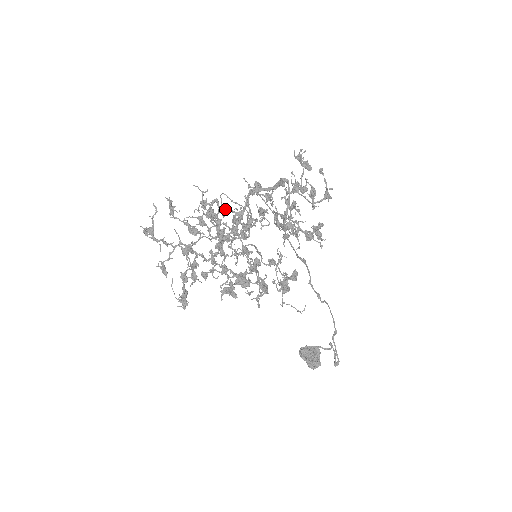
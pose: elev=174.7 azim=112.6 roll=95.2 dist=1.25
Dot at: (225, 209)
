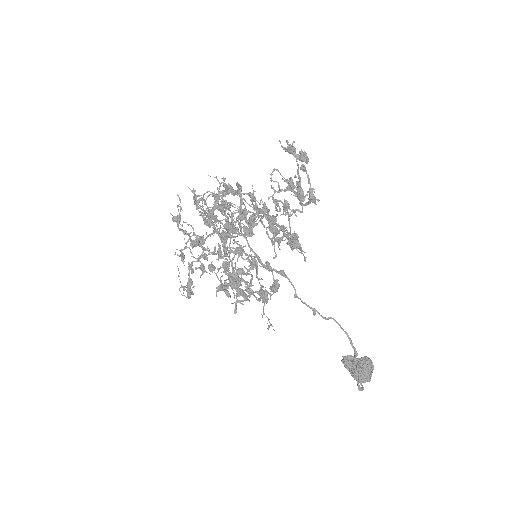
Dot at: occluded
